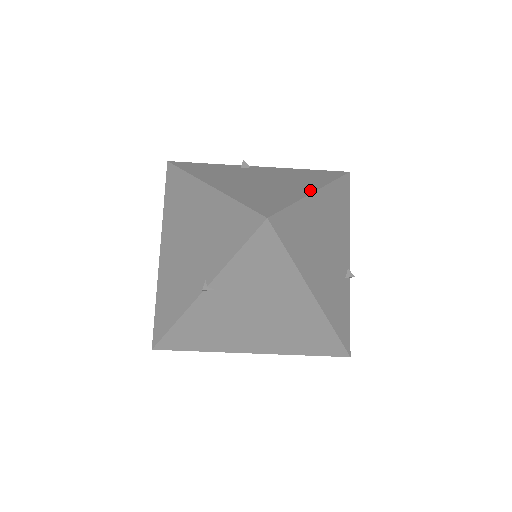
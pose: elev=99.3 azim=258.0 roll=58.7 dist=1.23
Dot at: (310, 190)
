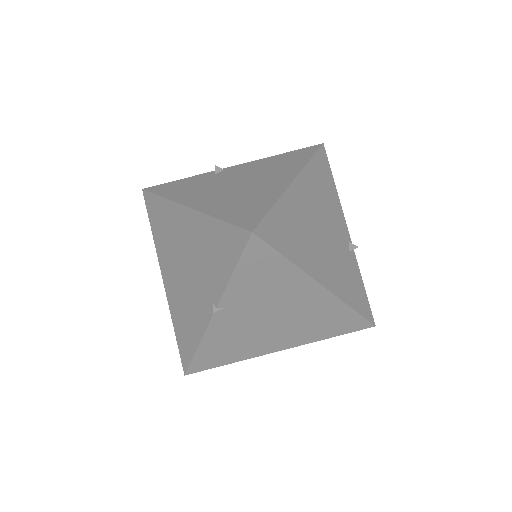
Dot at: (288, 181)
